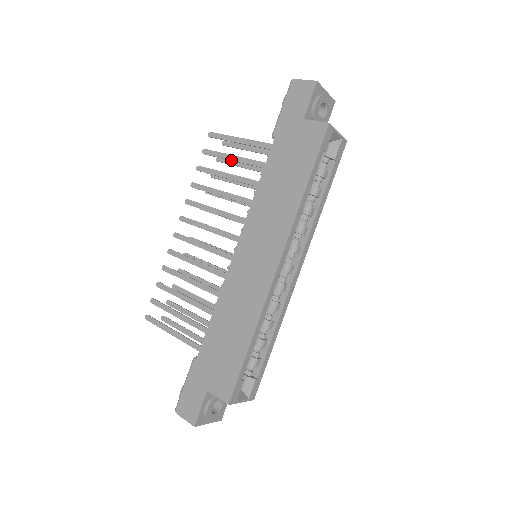
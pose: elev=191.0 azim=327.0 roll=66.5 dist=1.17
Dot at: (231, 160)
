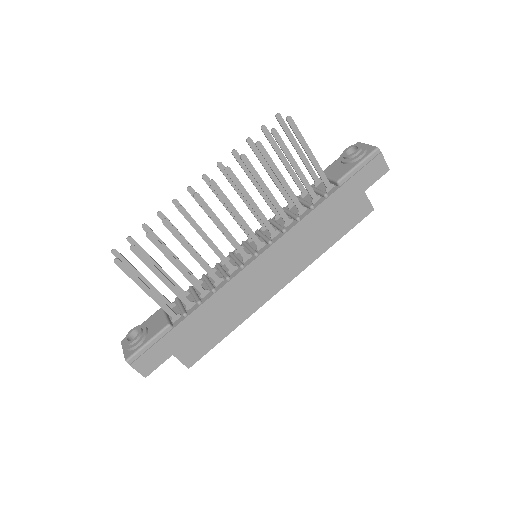
Dot at: (293, 166)
